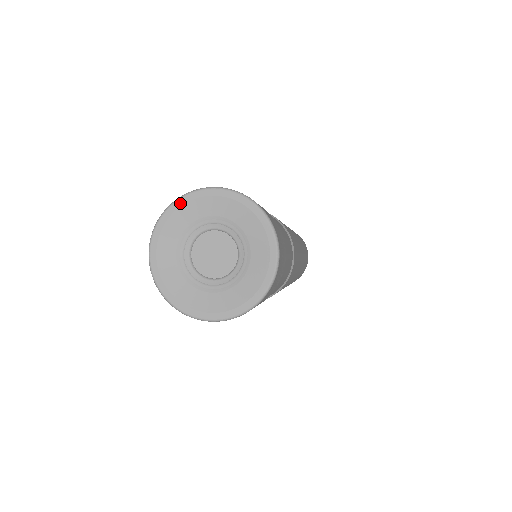
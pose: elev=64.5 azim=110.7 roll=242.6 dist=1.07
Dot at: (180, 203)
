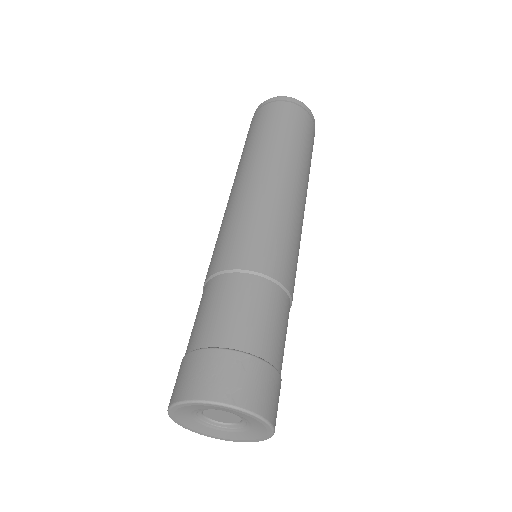
Dot at: (174, 409)
